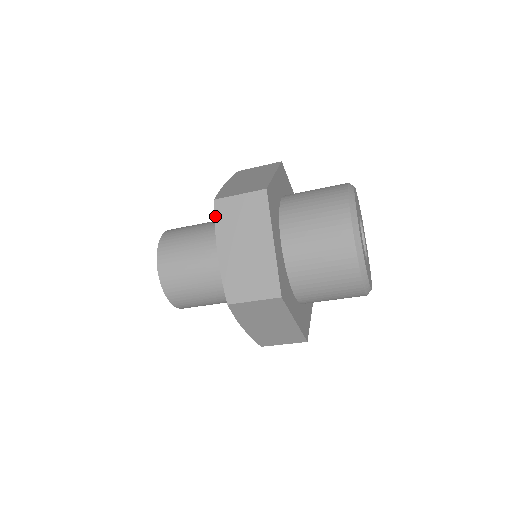
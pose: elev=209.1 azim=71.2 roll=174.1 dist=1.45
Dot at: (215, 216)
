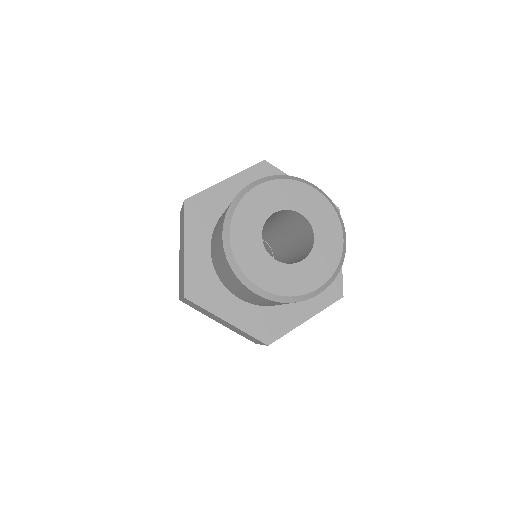
Dot at: occluded
